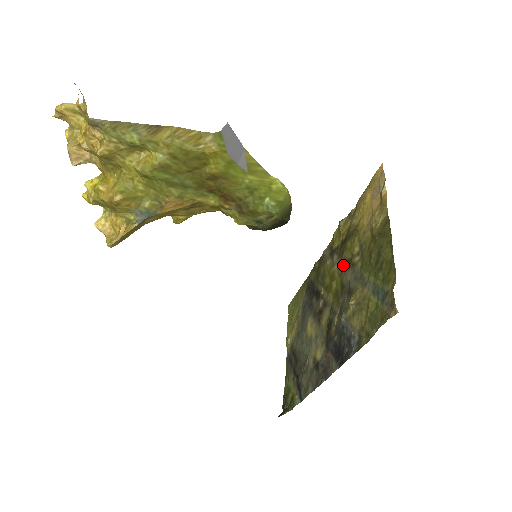
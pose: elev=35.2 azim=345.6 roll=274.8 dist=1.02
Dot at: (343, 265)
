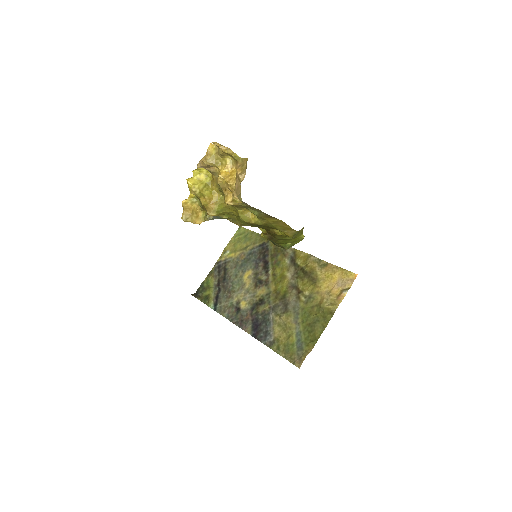
Dot at: (293, 284)
